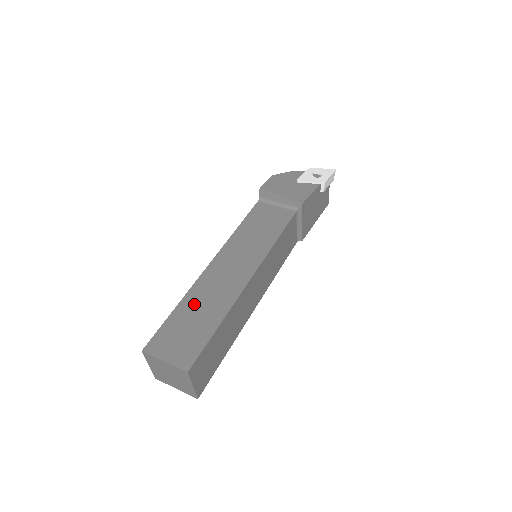
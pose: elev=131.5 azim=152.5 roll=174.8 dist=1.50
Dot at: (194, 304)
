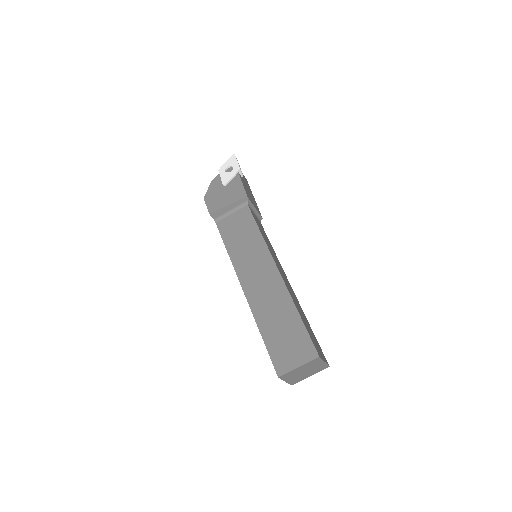
Dot at: (268, 321)
